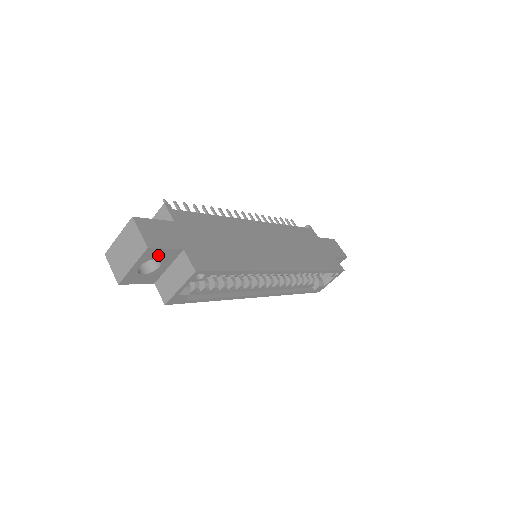
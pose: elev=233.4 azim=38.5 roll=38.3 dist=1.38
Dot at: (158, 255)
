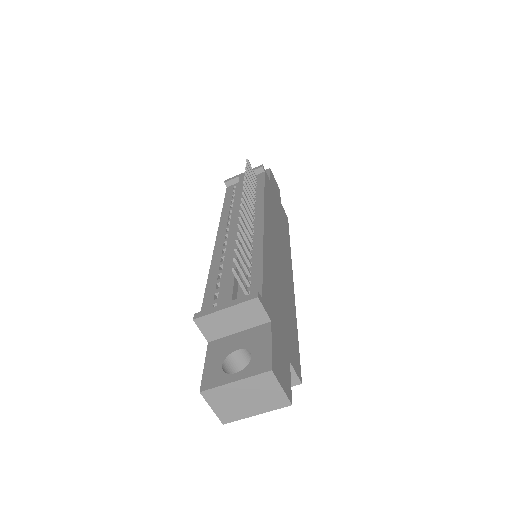
Dot at: occluded
